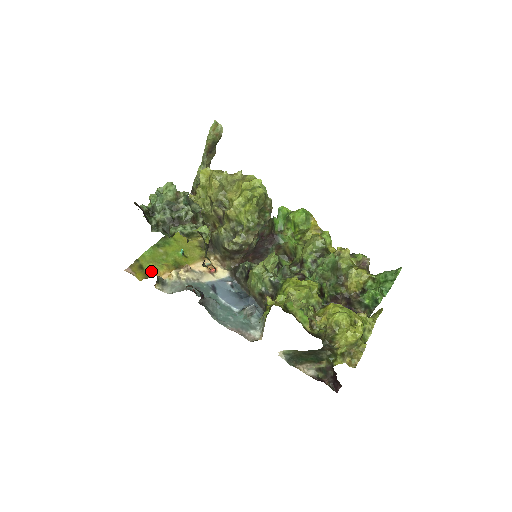
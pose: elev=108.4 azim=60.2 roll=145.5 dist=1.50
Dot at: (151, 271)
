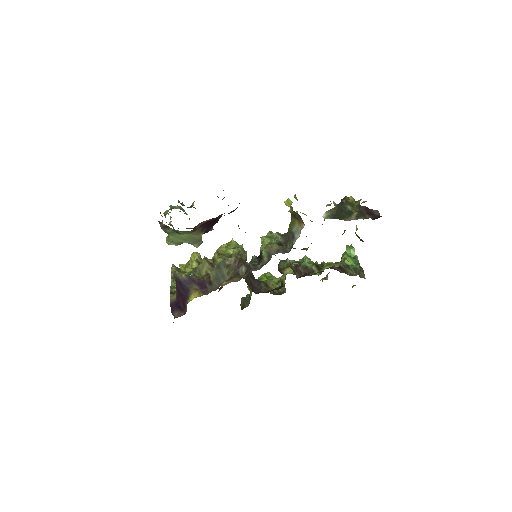
Dot at: occluded
